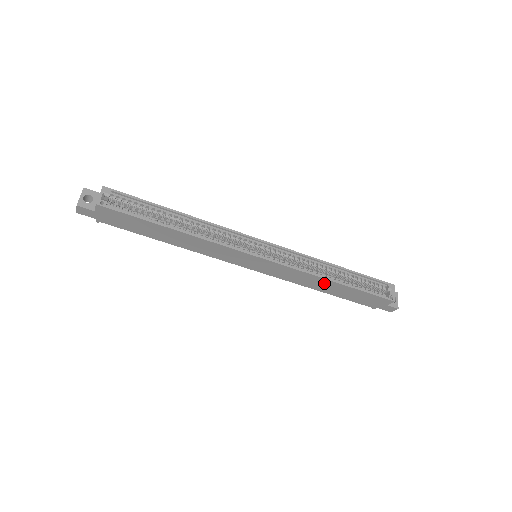
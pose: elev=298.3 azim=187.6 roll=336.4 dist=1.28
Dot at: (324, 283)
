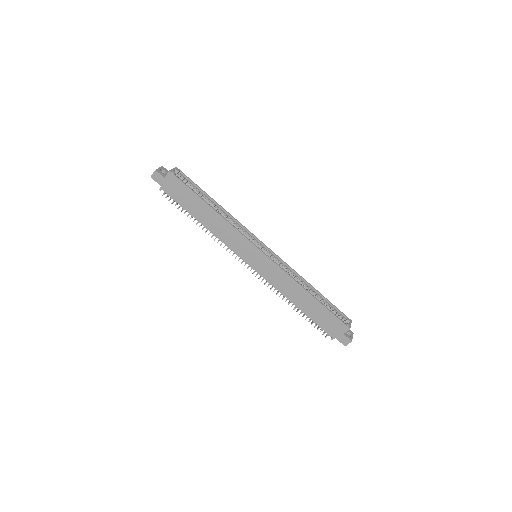
Dot at: (300, 293)
